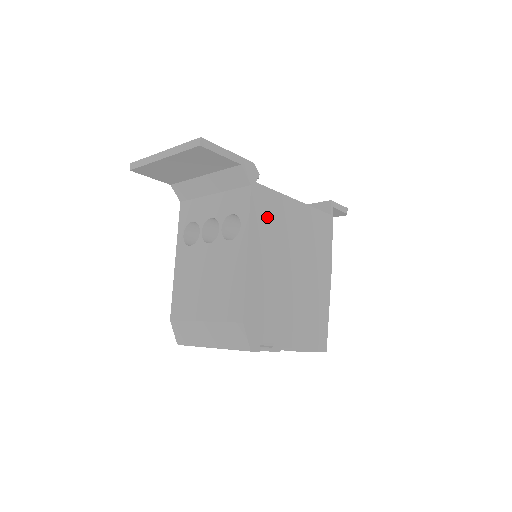
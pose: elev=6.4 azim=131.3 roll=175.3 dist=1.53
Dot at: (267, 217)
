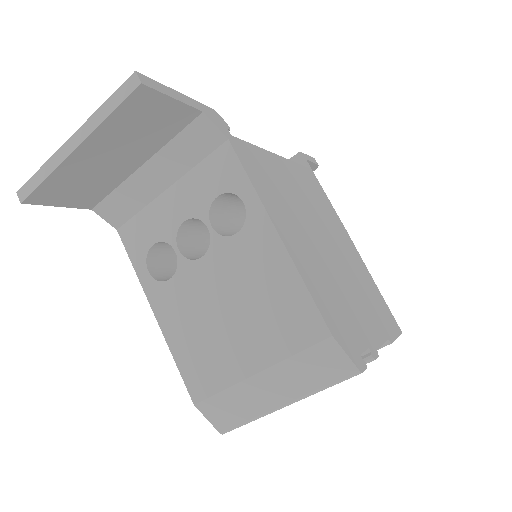
Dot at: (266, 180)
